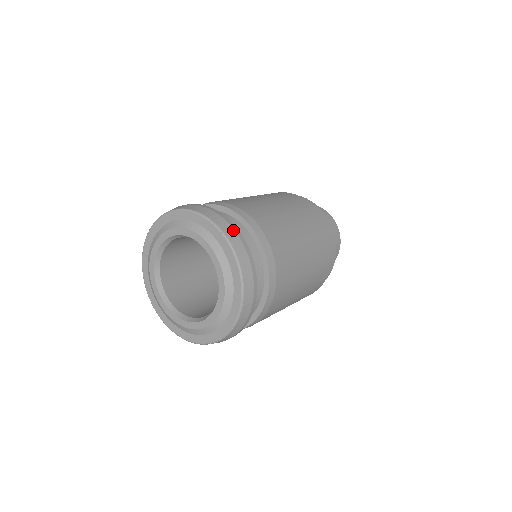
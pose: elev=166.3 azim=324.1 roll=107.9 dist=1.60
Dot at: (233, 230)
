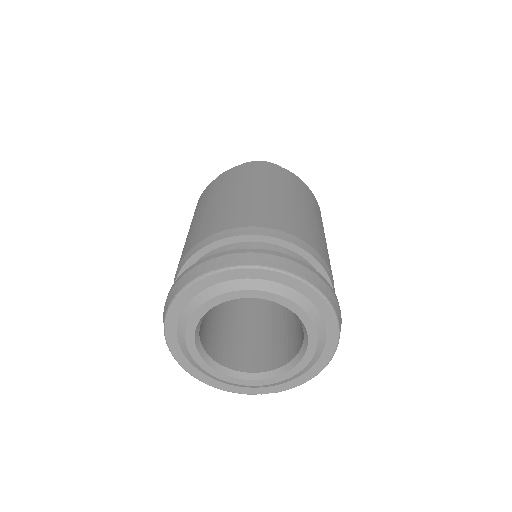
Dot at: (333, 294)
